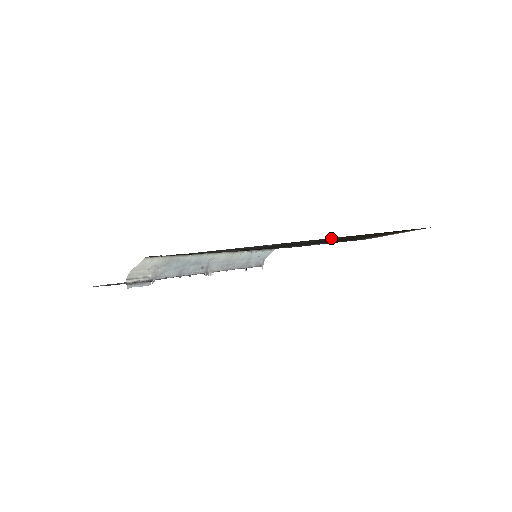
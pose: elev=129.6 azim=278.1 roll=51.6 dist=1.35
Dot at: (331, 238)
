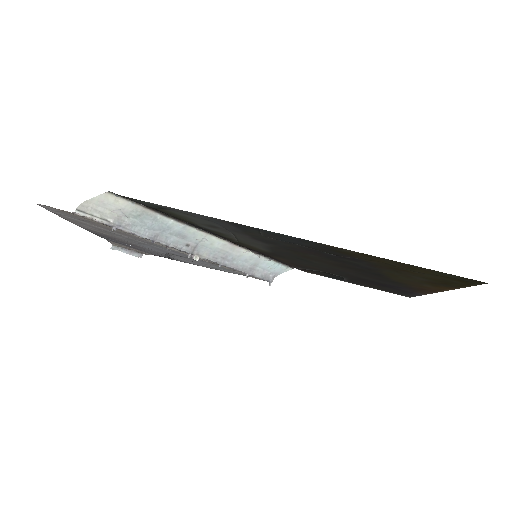
Dot at: (343, 251)
